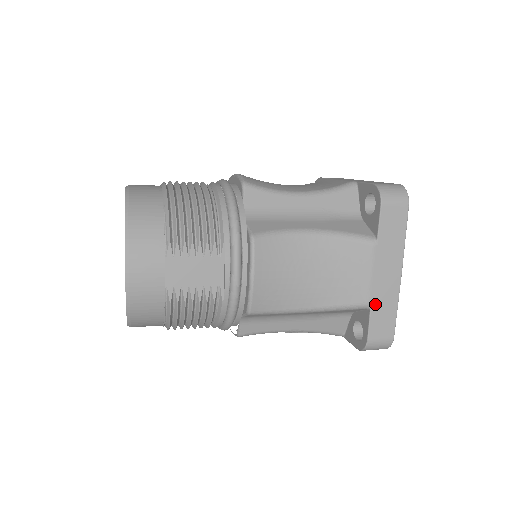
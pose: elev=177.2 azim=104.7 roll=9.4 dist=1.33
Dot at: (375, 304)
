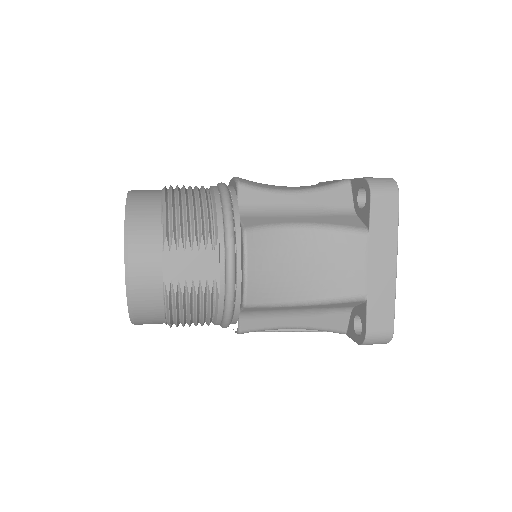
Dot at: (371, 296)
